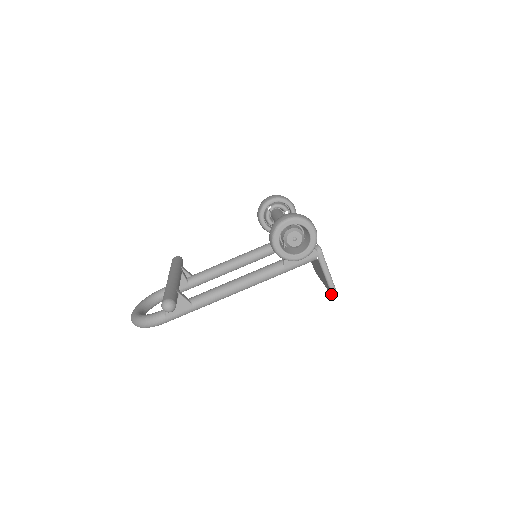
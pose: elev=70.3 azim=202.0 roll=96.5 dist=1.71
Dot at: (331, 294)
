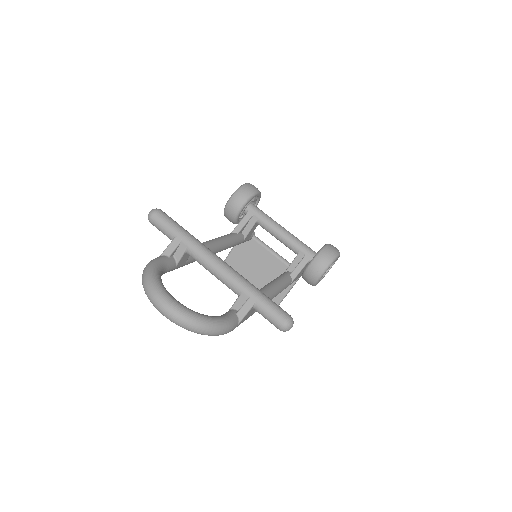
Dot at: occluded
